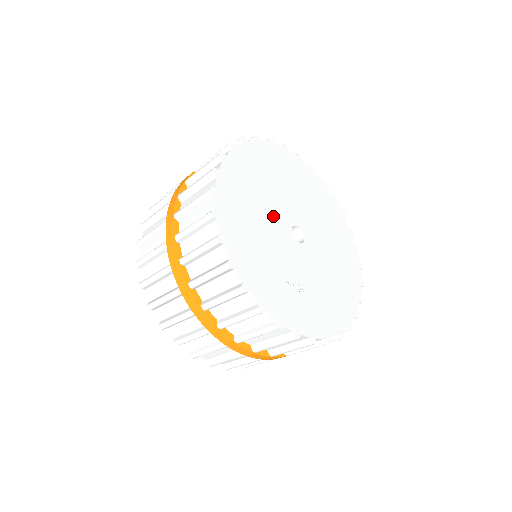
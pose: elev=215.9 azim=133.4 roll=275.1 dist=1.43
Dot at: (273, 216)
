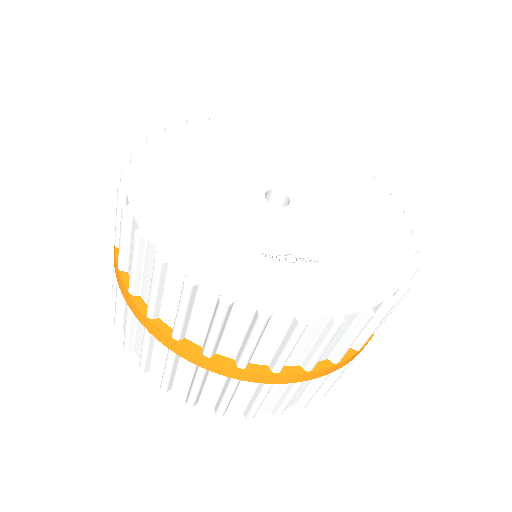
Dot at: (229, 189)
